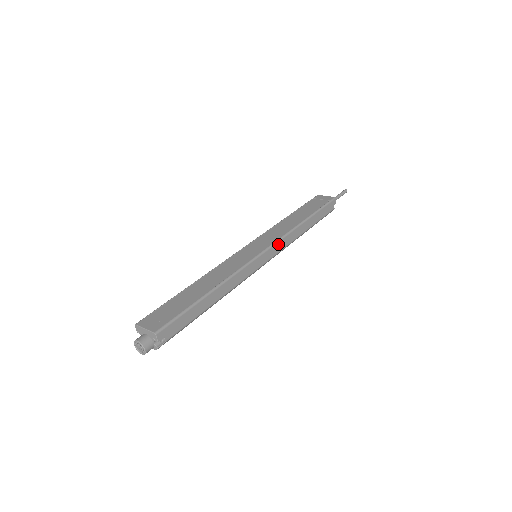
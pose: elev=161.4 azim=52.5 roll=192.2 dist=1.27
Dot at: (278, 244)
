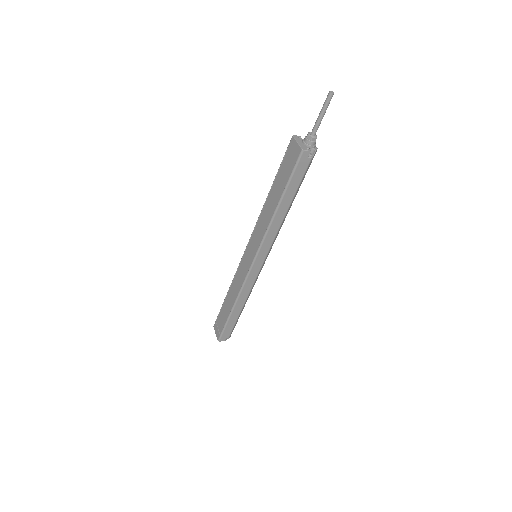
Dot at: (261, 250)
